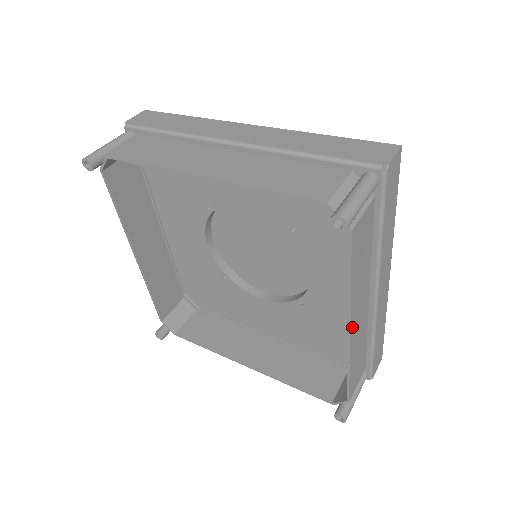
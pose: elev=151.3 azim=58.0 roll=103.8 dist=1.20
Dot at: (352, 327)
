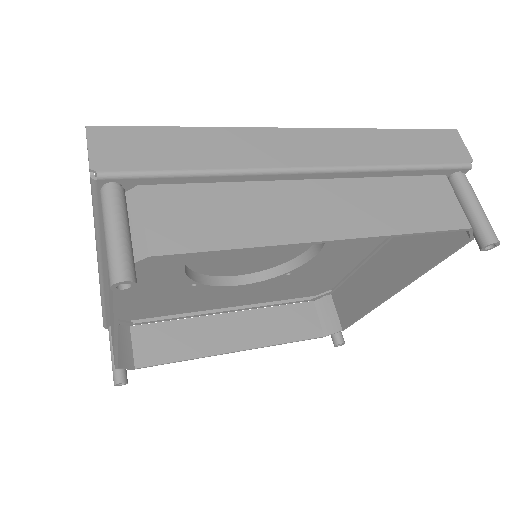
Dot at: (394, 289)
